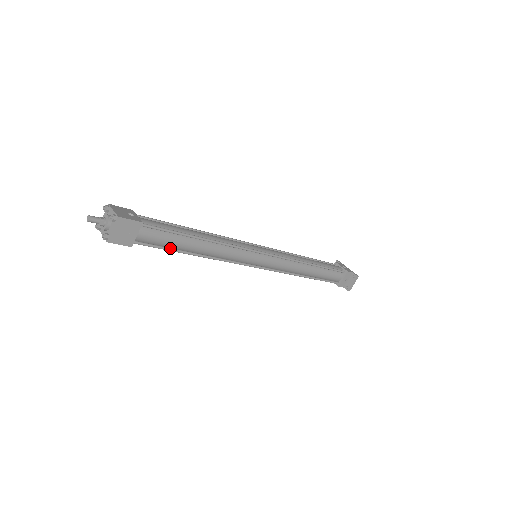
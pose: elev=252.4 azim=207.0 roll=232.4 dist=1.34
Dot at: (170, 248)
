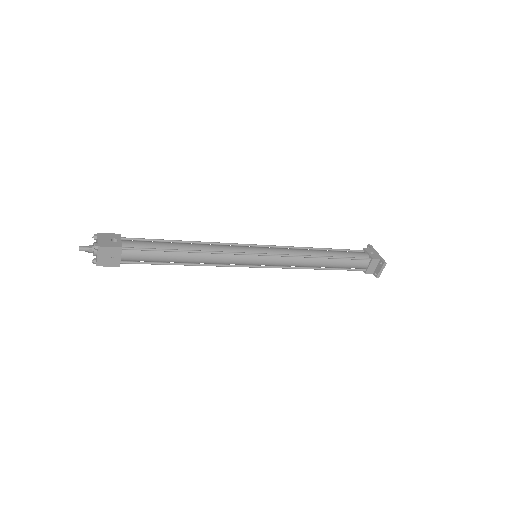
Dot at: (158, 262)
